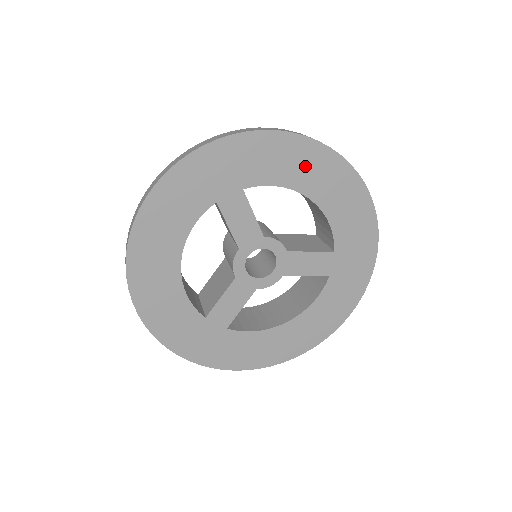
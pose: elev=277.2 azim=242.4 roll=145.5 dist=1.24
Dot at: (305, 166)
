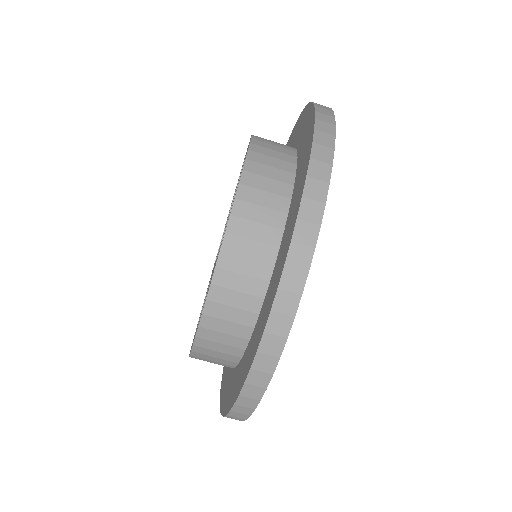
Dot at: occluded
